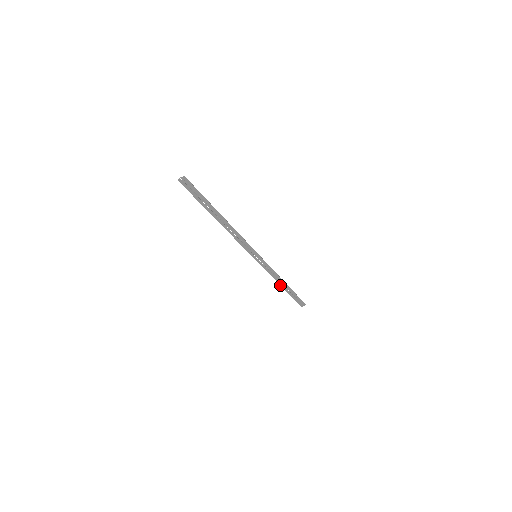
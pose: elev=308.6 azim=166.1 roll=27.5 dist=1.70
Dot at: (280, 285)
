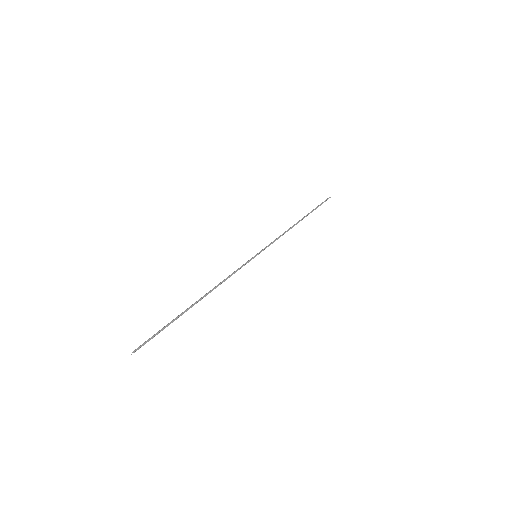
Dot at: occluded
